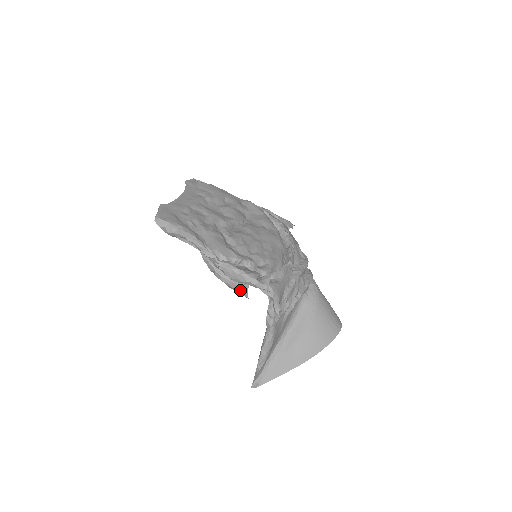
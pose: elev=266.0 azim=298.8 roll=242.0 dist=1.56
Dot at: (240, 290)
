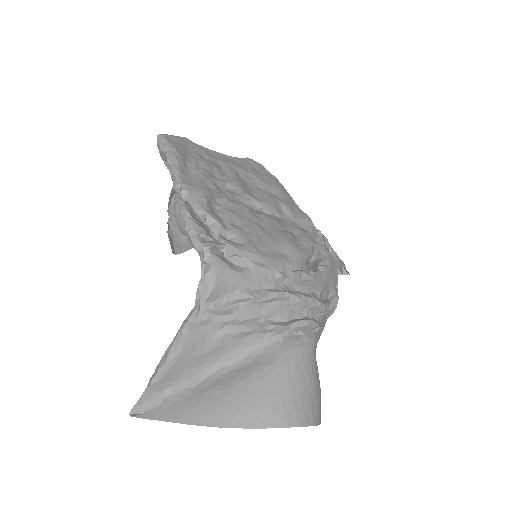
Dot at: (178, 245)
